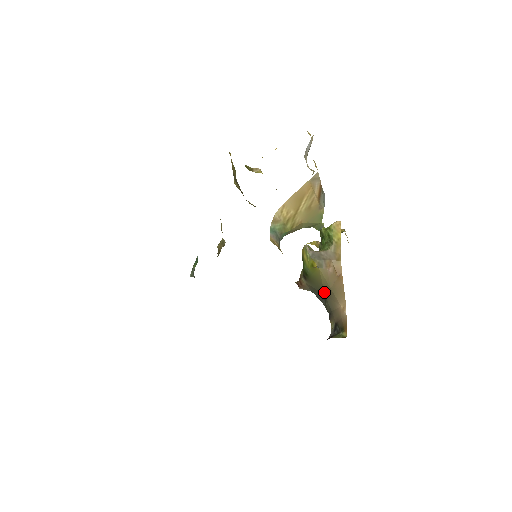
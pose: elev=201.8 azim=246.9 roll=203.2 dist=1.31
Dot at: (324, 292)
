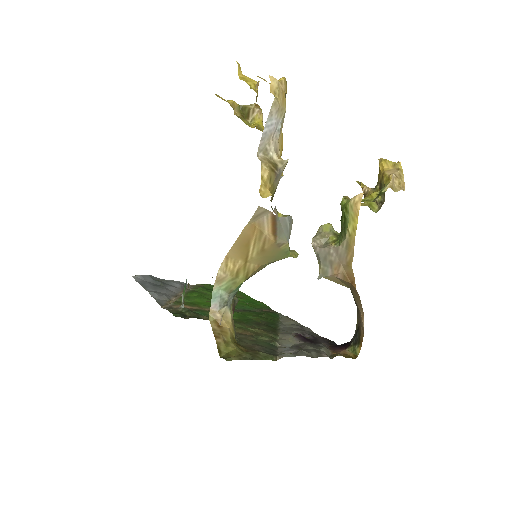
Dot at: occluded
